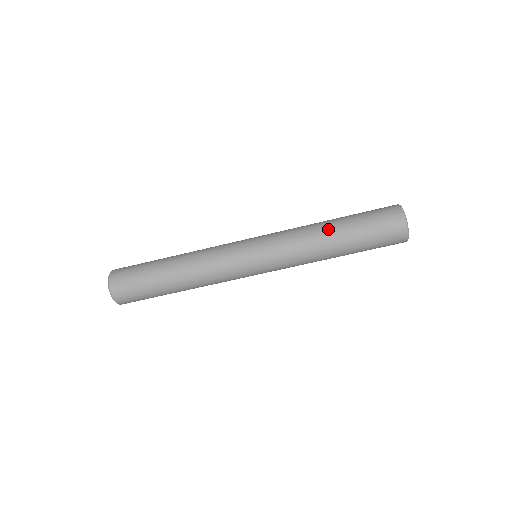
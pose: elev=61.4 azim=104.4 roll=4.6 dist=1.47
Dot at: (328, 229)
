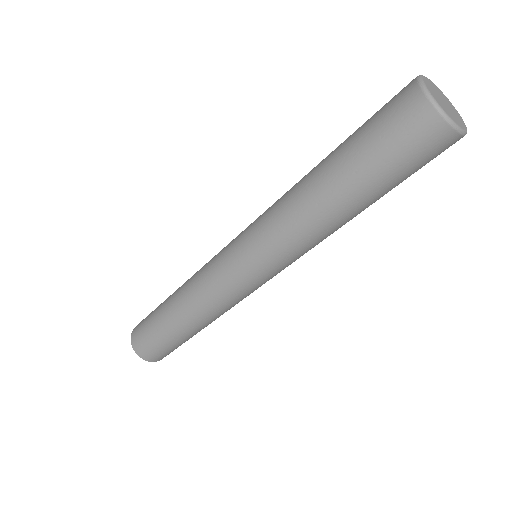
Dot at: (331, 206)
